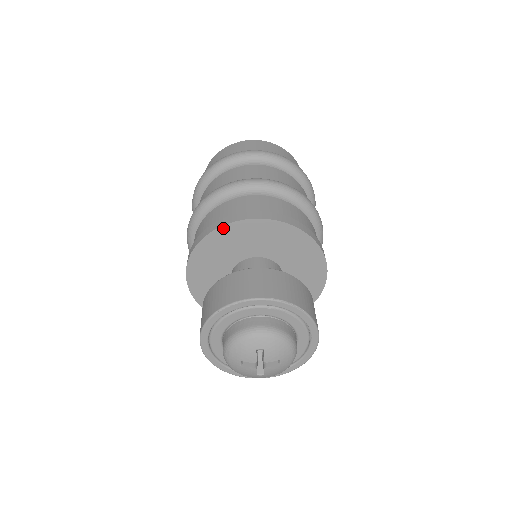
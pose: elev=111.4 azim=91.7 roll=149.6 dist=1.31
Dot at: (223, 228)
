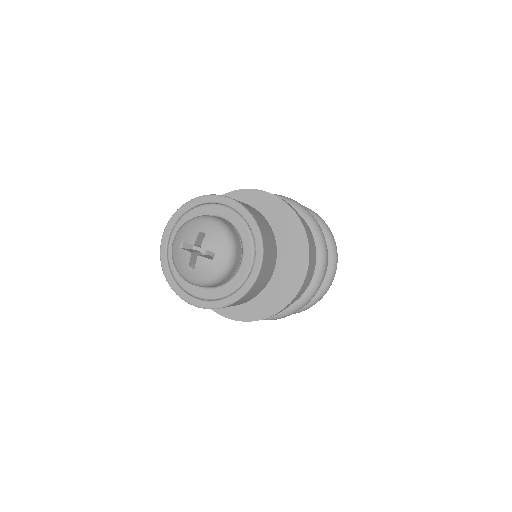
Dot at: (237, 192)
